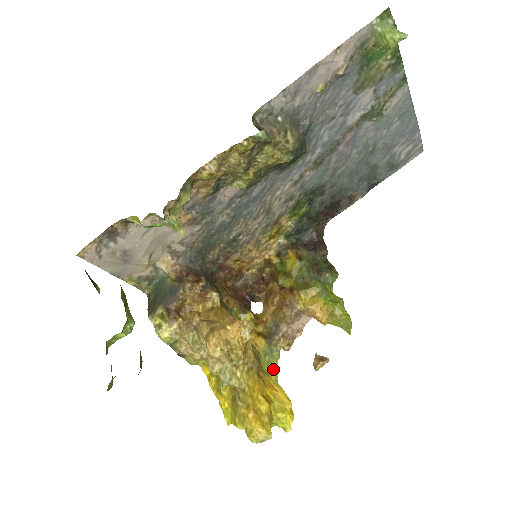
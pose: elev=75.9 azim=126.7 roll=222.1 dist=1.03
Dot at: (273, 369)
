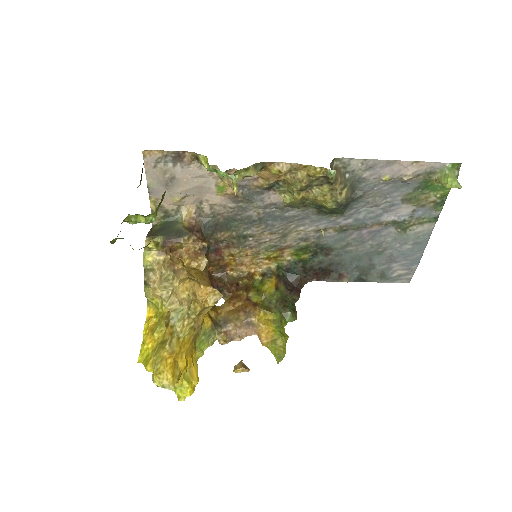
Dot at: (201, 349)
